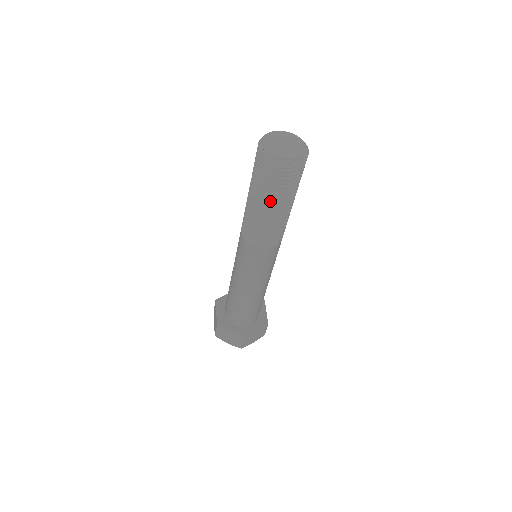
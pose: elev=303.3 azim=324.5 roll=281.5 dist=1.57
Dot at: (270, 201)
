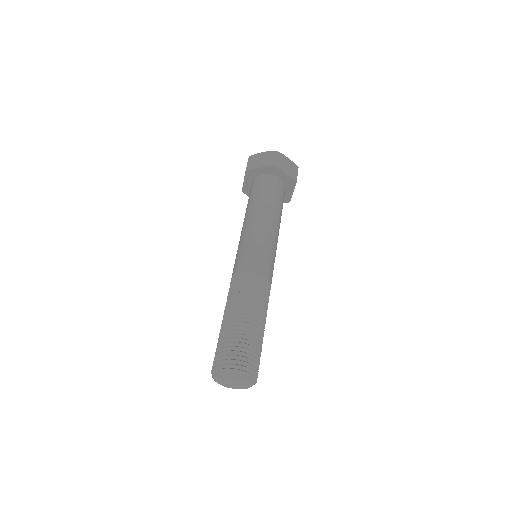
Dot at: occluded
